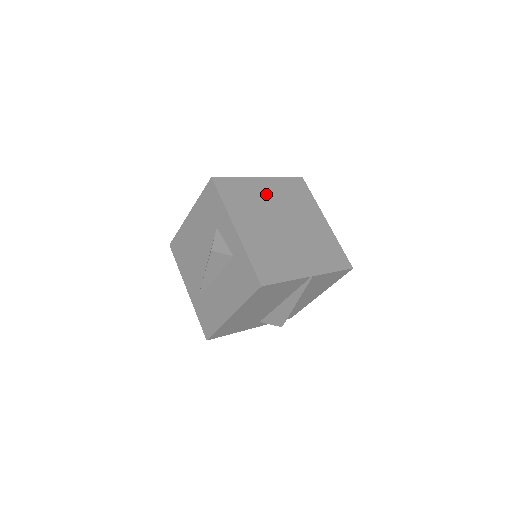
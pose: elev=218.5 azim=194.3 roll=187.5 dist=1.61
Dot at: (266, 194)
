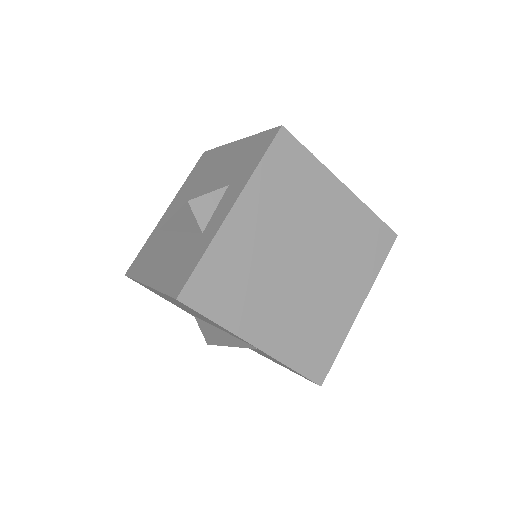
Dot at: (326, 210)
